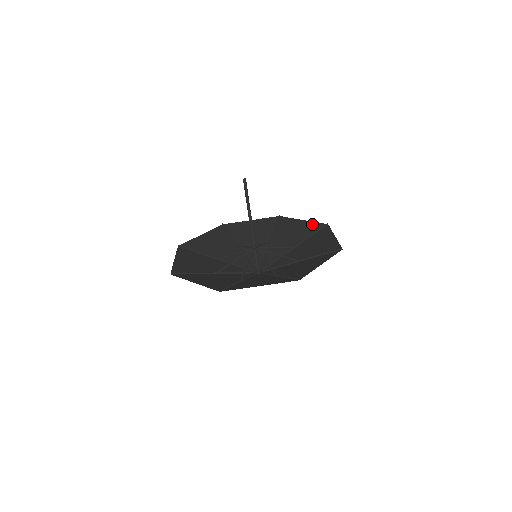
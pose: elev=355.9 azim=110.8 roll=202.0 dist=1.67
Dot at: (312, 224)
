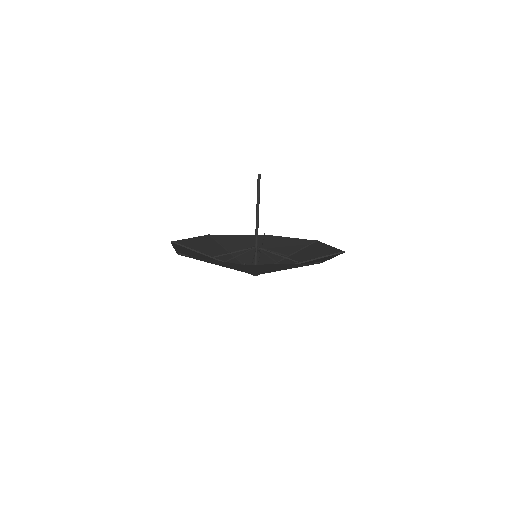
Dot at: (301, 240)
